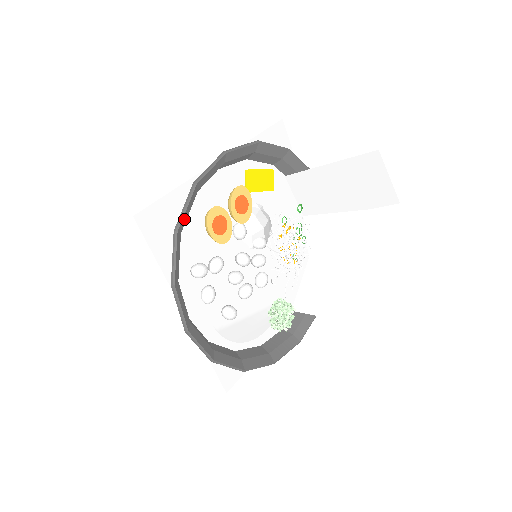
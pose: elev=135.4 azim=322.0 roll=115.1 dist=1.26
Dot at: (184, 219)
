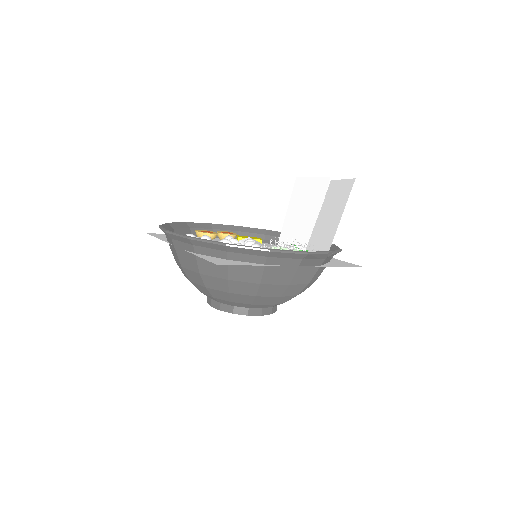
Dot at: (176, 226)
